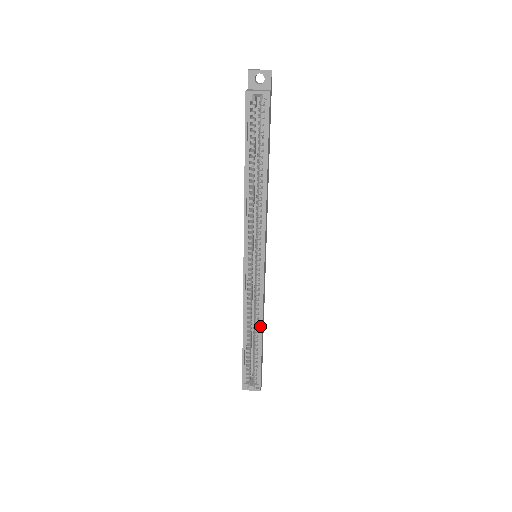
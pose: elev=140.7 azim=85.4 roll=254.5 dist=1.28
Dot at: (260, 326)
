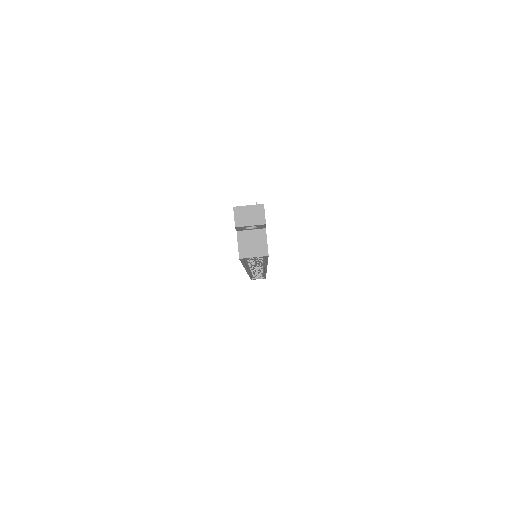
Dot at: occluded
